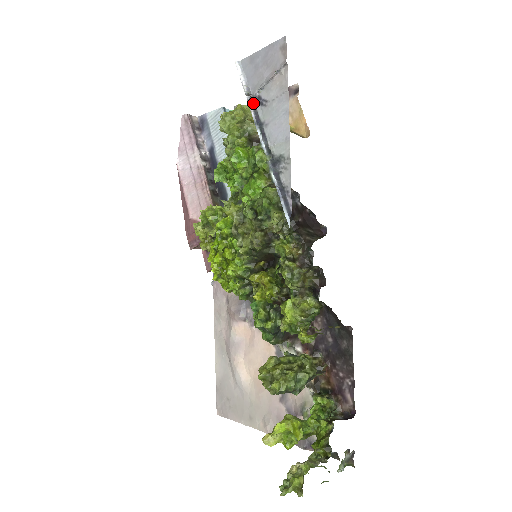
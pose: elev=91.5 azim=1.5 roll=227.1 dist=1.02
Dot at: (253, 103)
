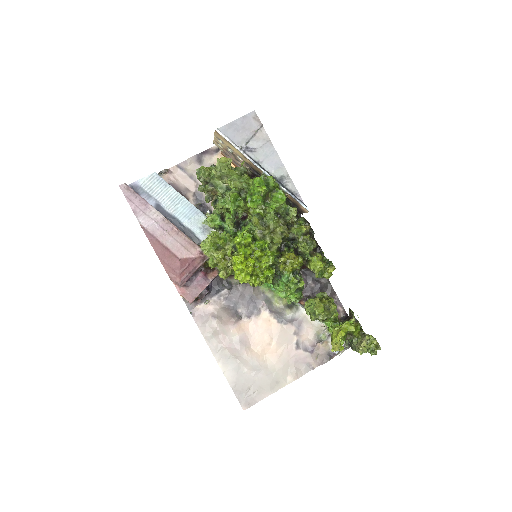
Dot at: (244, 152)
